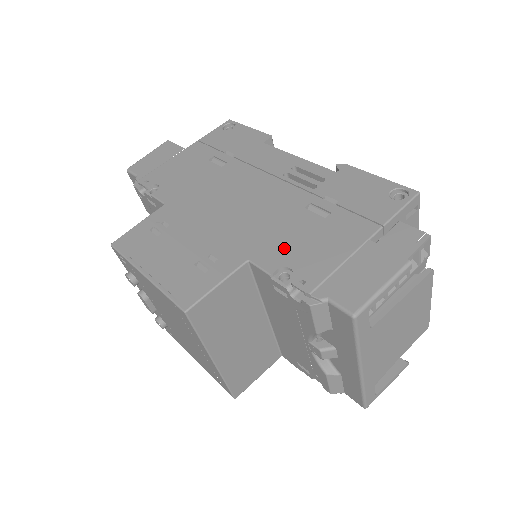
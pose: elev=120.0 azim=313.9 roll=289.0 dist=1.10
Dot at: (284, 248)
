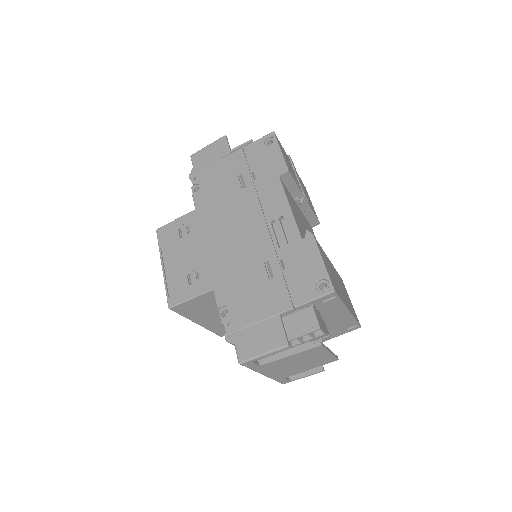
Dot at: (234, 292)
